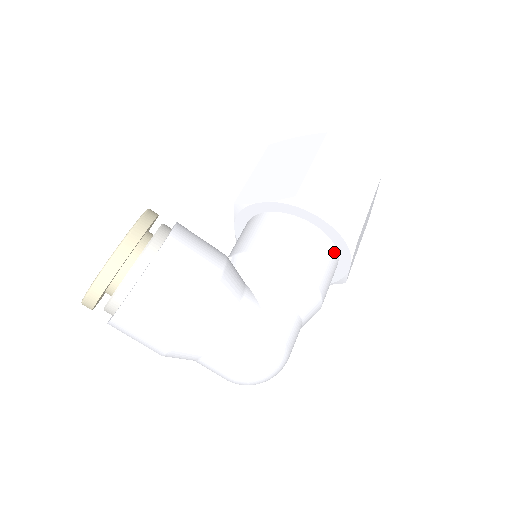
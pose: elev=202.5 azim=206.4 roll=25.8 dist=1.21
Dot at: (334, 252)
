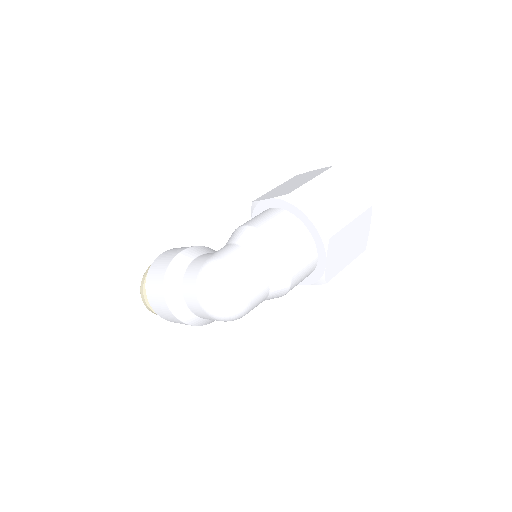
Dot at: (286, 214)
